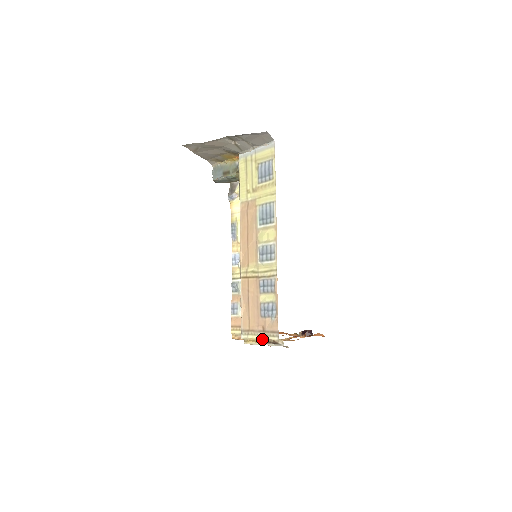
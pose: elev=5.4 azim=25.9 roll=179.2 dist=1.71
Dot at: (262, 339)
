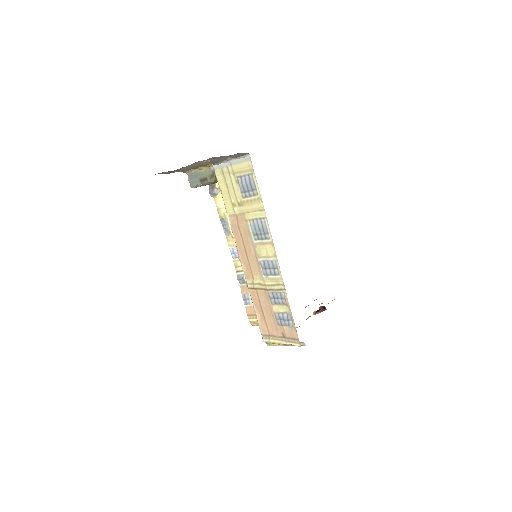
Dot at: (284, 344)
